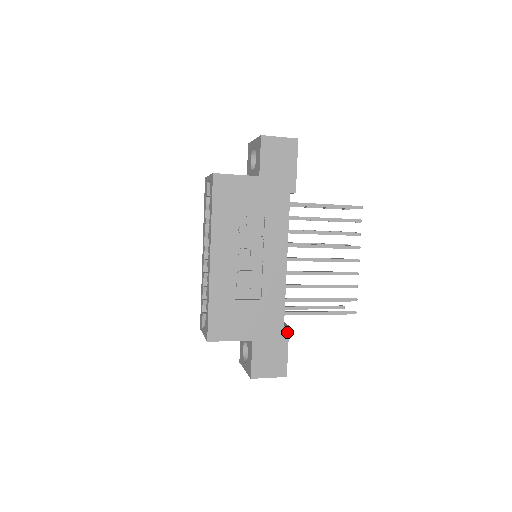
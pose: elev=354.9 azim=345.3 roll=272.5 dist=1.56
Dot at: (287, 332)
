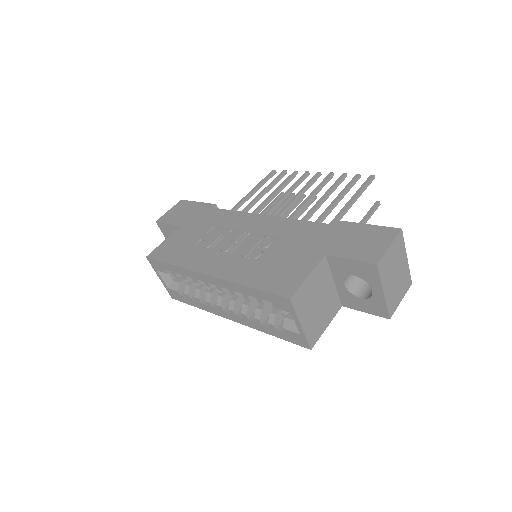
Dot at: (341, 223)
